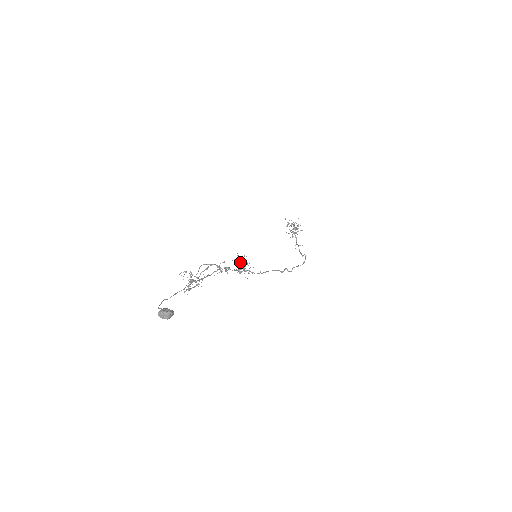
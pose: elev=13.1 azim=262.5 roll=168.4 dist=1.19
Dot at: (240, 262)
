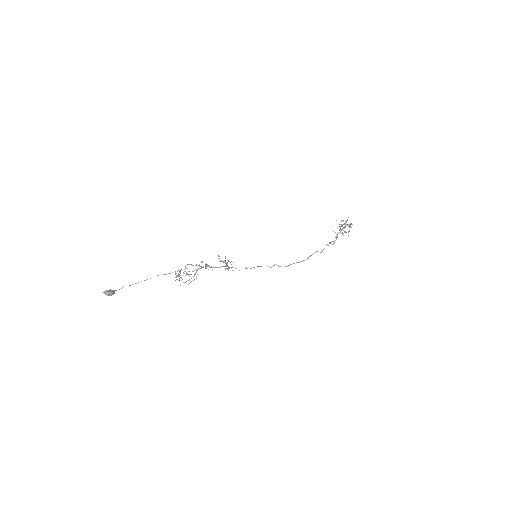
Dot at: occluded
